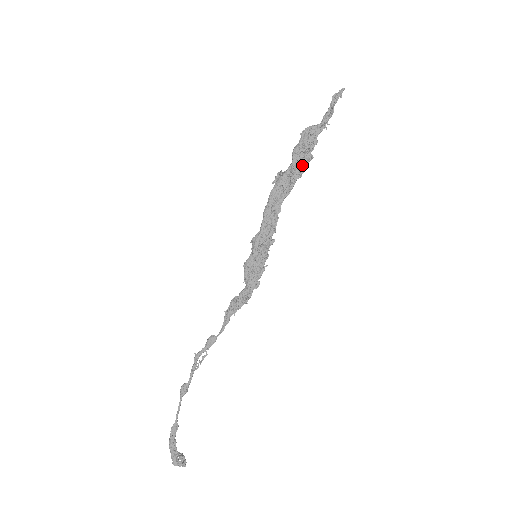
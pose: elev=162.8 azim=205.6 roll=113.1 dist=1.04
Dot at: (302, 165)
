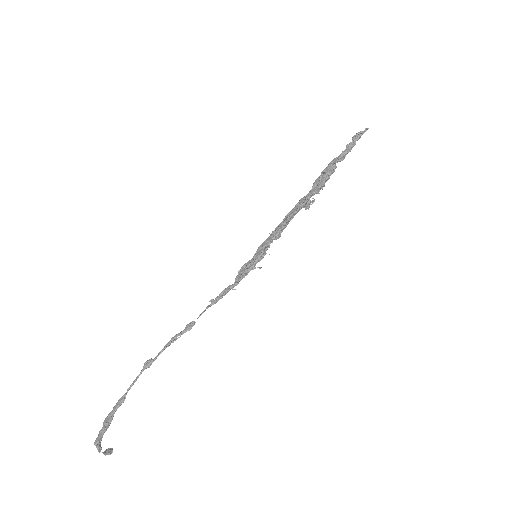
Dot at: (318, 185)
